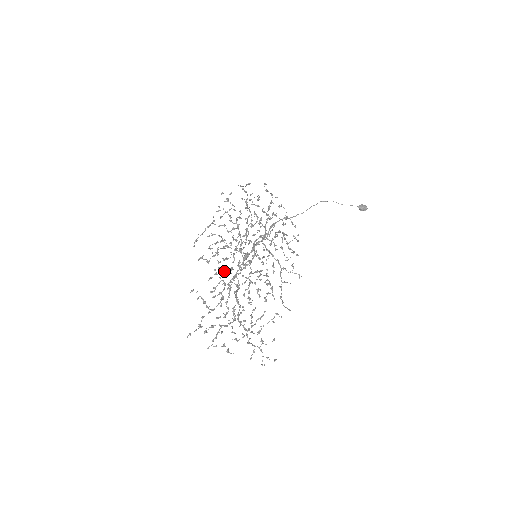
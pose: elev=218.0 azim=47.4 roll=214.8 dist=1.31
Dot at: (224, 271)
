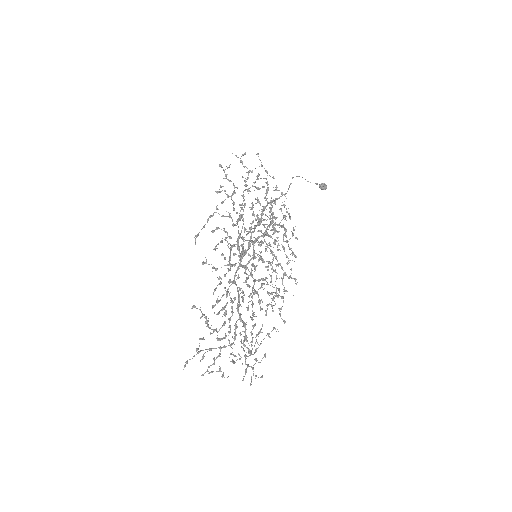
Dot at: (232, 281)
